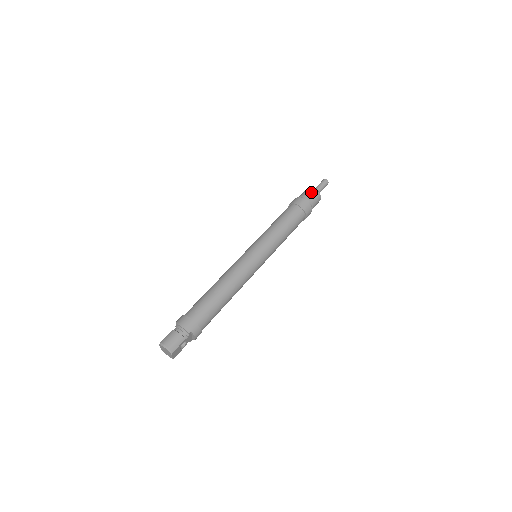
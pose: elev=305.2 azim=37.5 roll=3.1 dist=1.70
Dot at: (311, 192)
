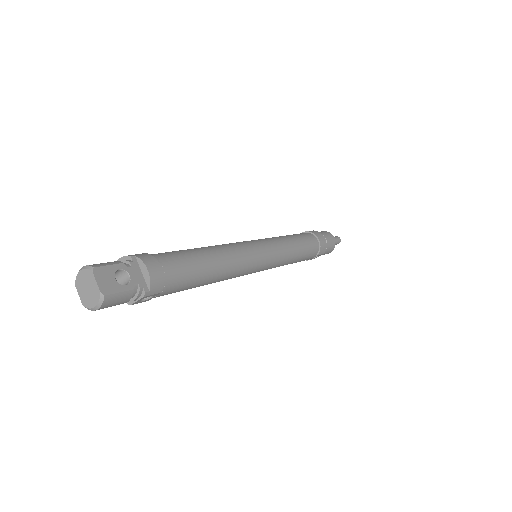
Dot at: occluded
